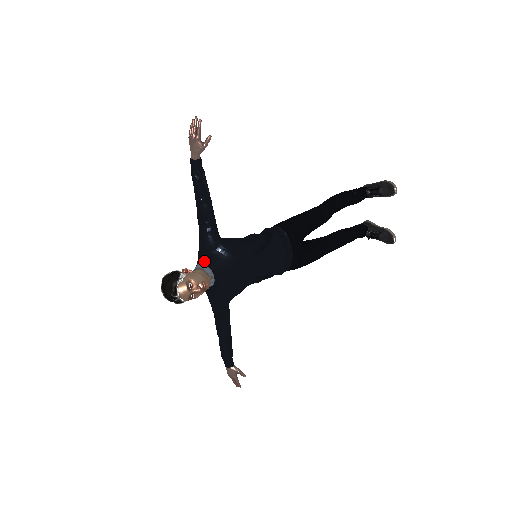
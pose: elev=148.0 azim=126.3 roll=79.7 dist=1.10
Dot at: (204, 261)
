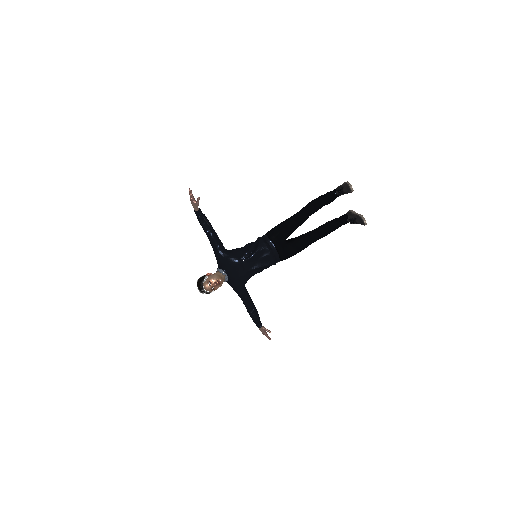
Dot at: (220, 266)
